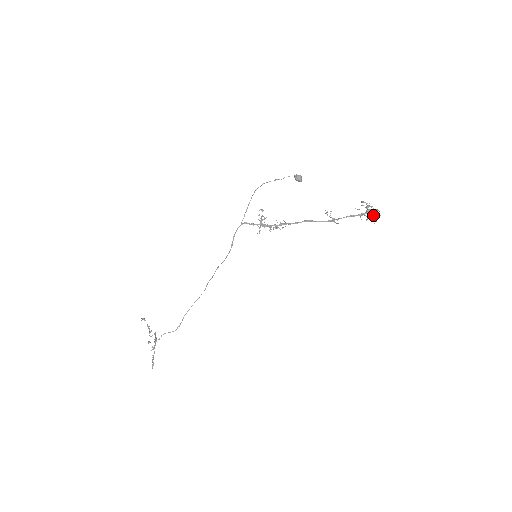
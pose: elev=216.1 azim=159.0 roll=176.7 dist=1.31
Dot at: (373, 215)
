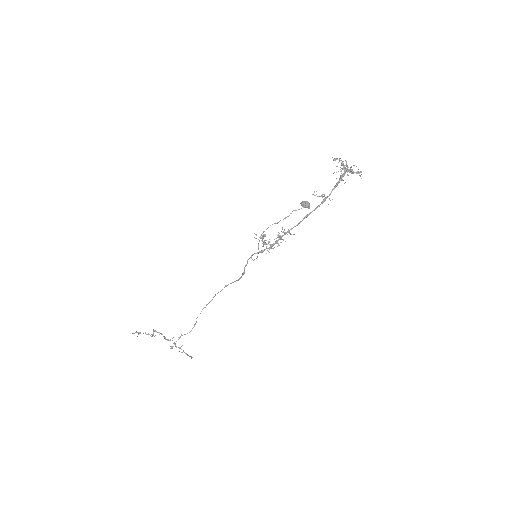
Dot at: occluded
